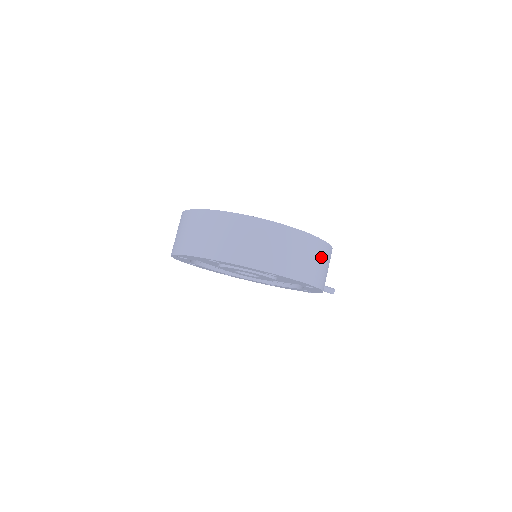
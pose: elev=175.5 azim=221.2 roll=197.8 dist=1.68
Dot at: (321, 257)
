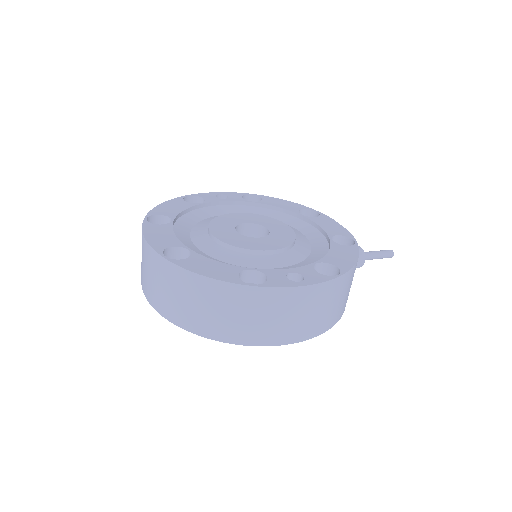
Dot at: (321, 302)
